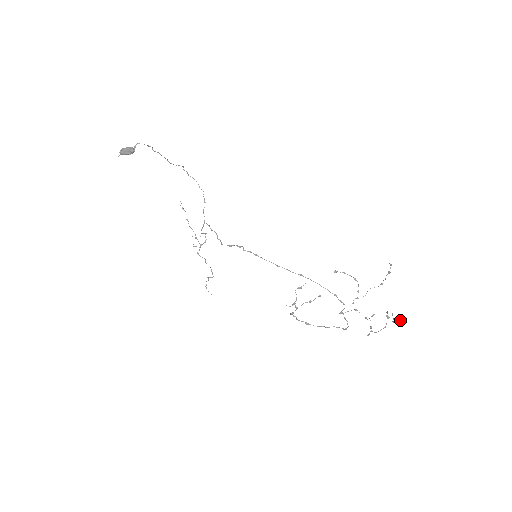
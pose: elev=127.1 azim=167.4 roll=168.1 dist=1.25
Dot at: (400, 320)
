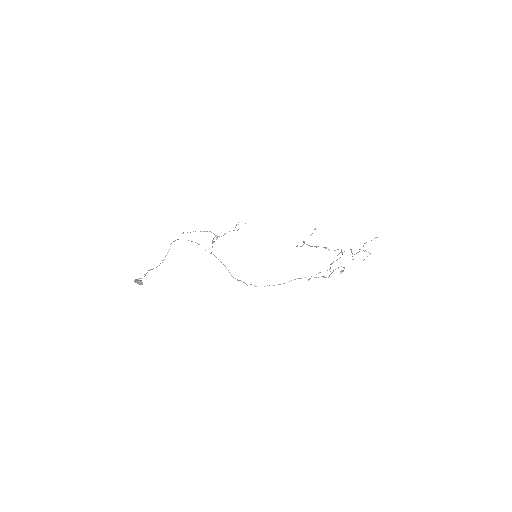
Dot at: occluded
